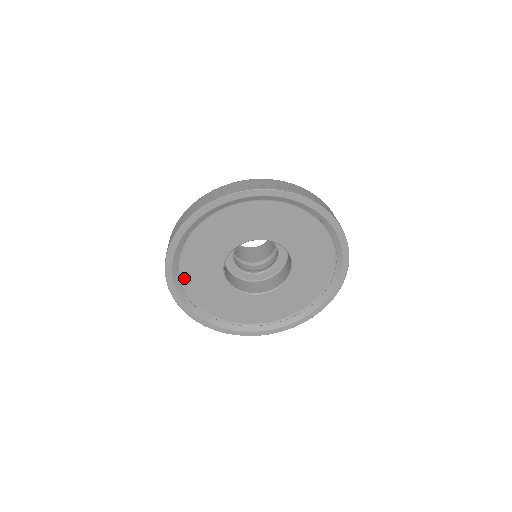
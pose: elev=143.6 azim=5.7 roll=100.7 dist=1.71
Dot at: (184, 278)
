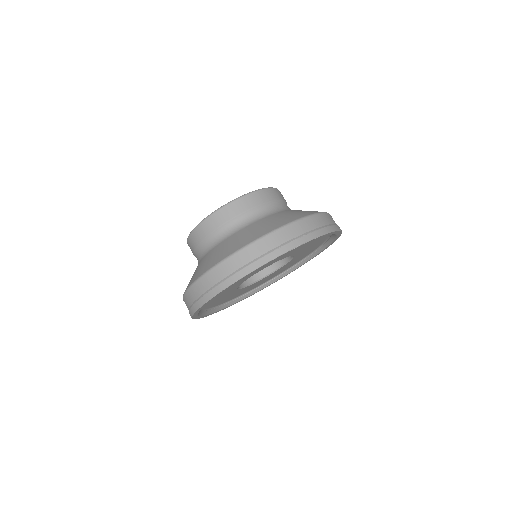
Dot at: (206, 307)
